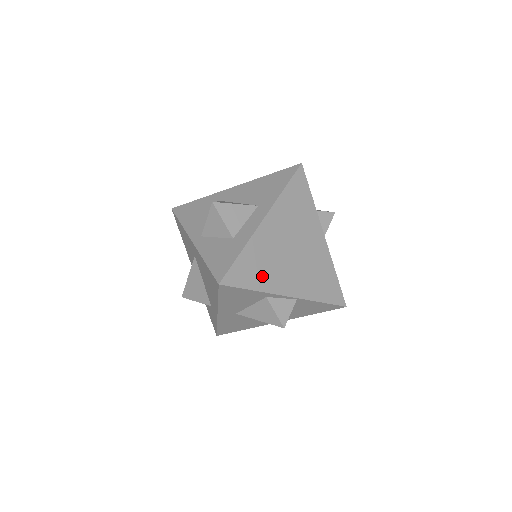
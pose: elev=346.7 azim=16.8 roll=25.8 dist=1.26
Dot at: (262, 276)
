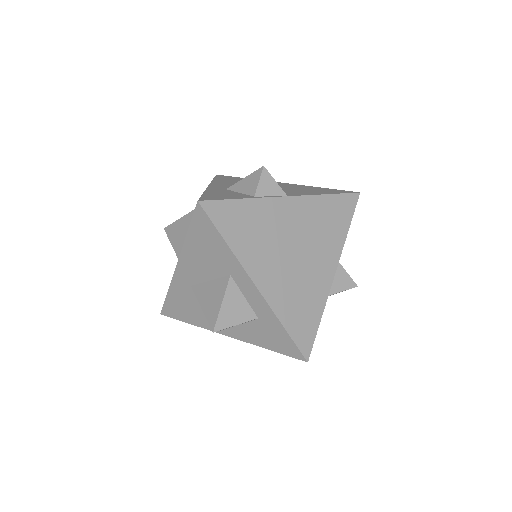
Dot at: (310, 305)
